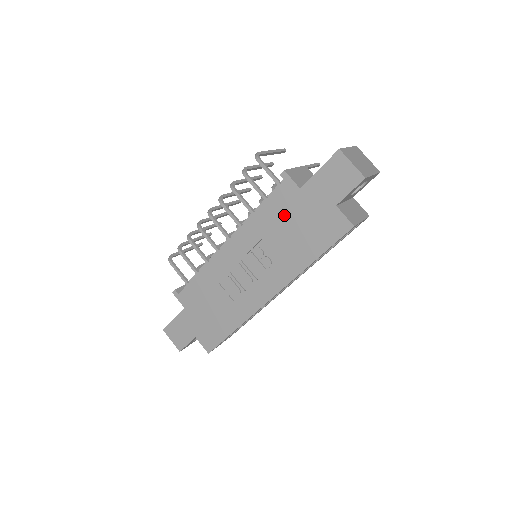
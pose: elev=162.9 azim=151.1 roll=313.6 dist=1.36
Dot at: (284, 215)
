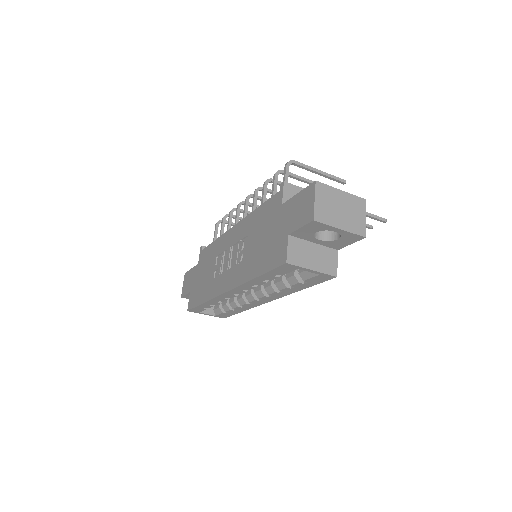
Dot at: (265, 222)
